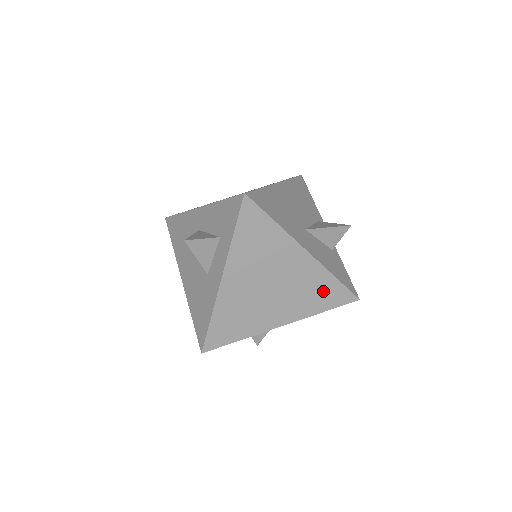
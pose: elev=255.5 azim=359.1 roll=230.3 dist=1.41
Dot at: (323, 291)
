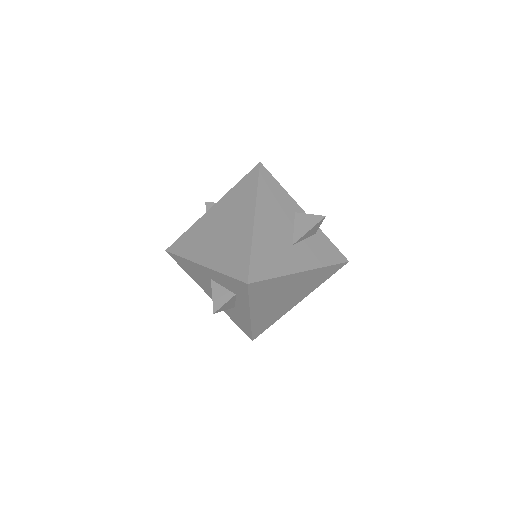
Dot at: (322, 275)
